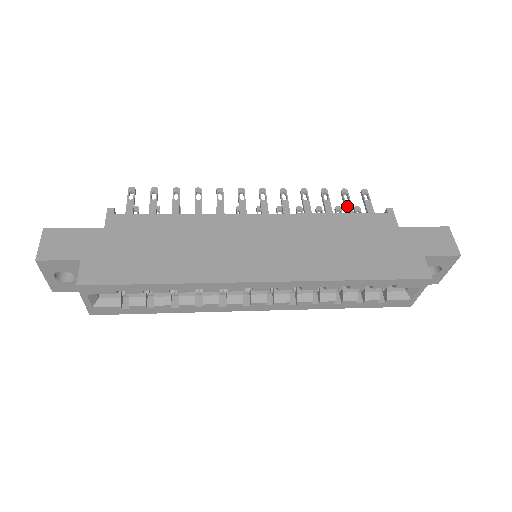
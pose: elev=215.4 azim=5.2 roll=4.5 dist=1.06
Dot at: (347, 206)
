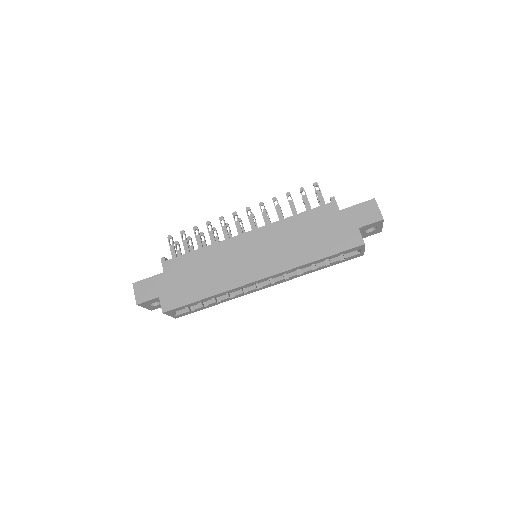
Dot at: (305, 202)
